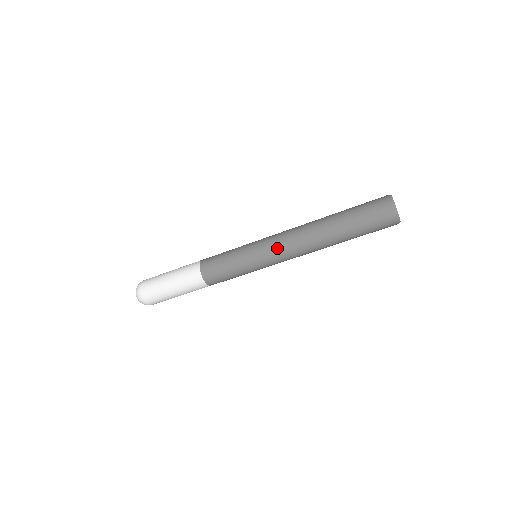
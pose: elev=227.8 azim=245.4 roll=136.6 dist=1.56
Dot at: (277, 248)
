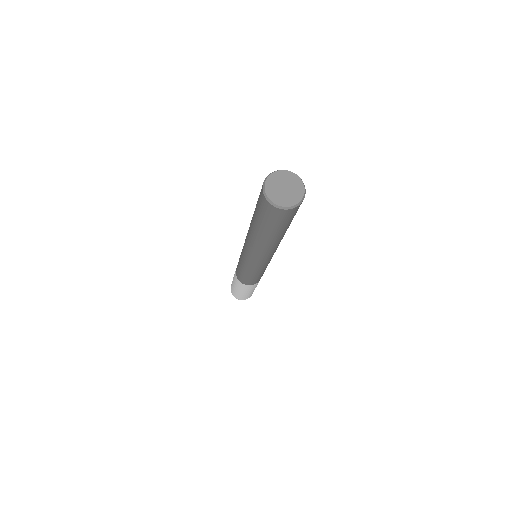
Dot at: (247, 255)
